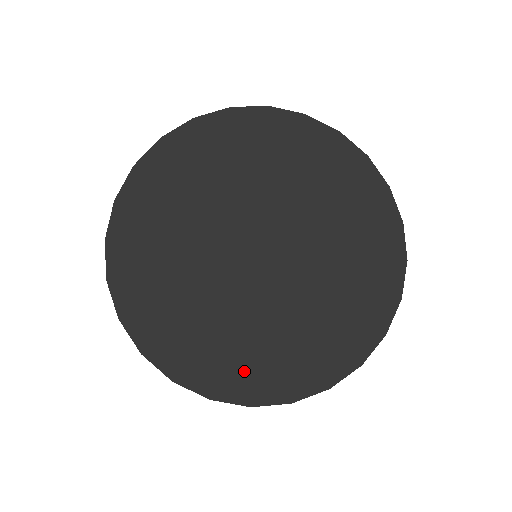
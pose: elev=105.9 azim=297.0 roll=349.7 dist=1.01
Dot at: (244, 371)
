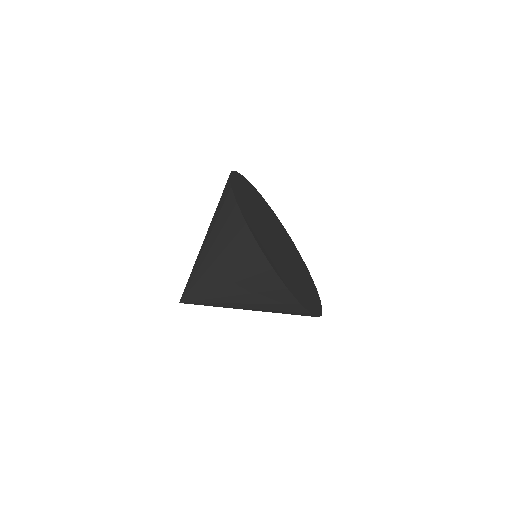
Dot at: (308, 299)
